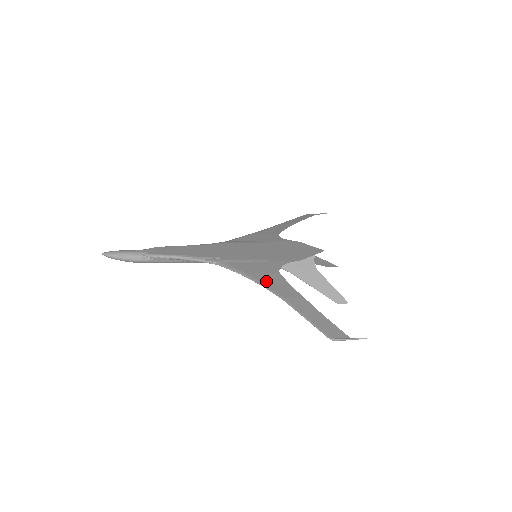
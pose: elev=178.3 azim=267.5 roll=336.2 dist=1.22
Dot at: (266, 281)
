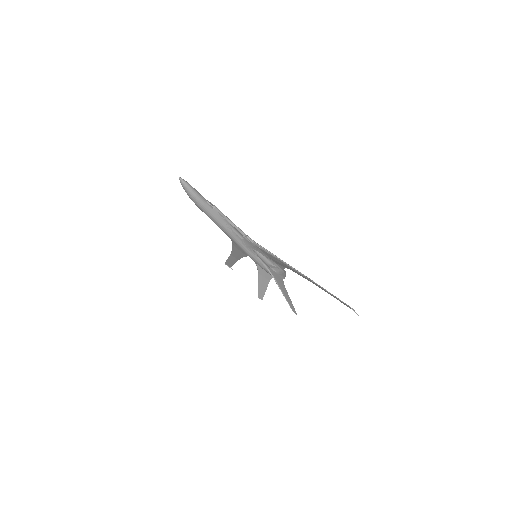
Dot at: (292, 267)
